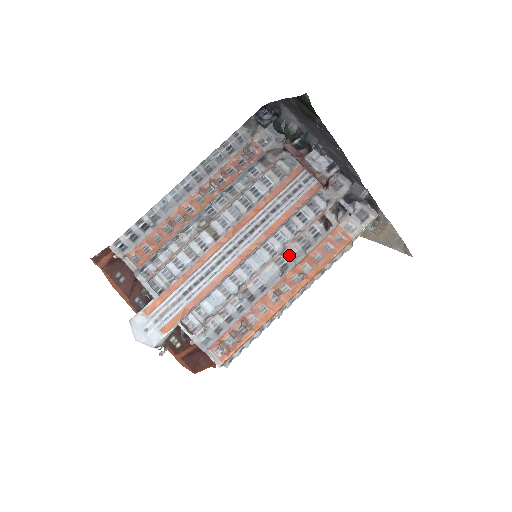
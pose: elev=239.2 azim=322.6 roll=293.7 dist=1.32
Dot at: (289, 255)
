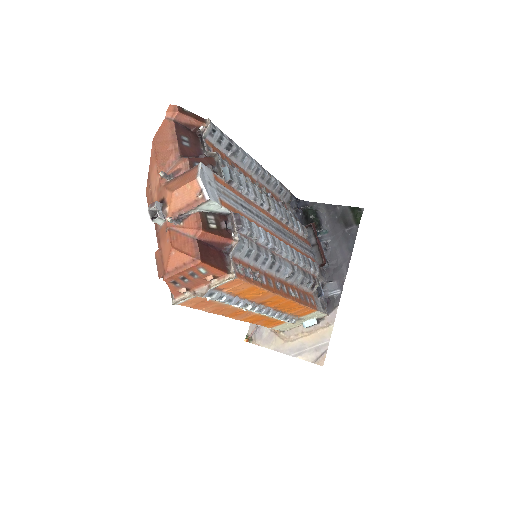
Dot at: (298, 271)
